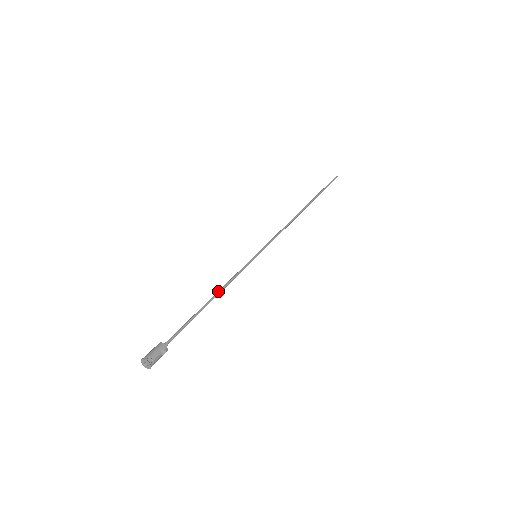
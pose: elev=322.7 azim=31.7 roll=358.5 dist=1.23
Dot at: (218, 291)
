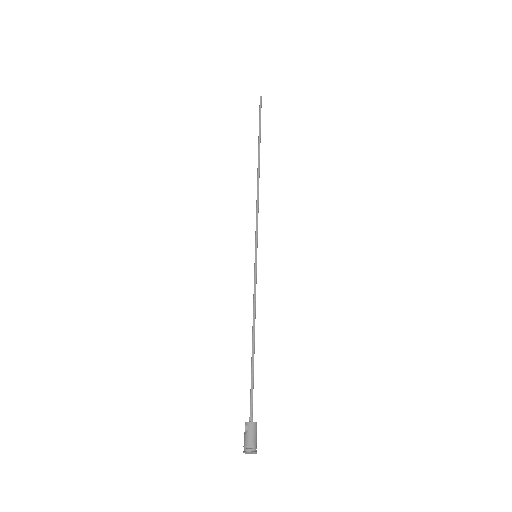
Dot at: (254, 324)
